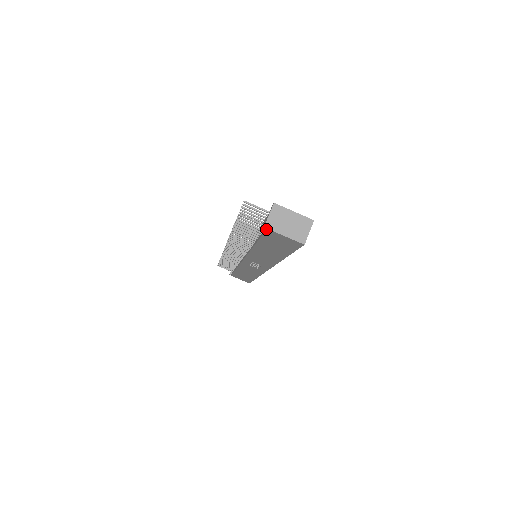
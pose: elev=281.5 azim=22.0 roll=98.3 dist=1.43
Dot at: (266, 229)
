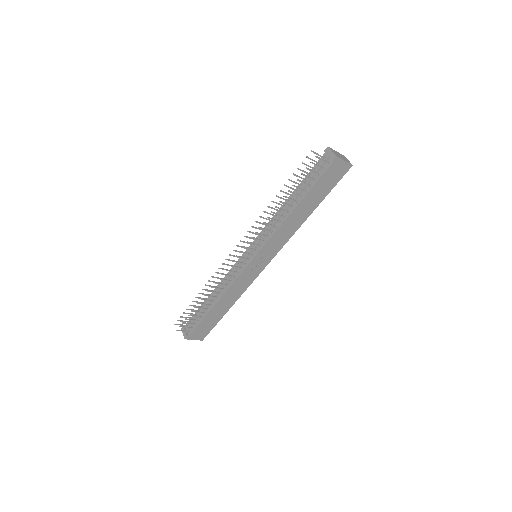
Dot at: (336, 159)
